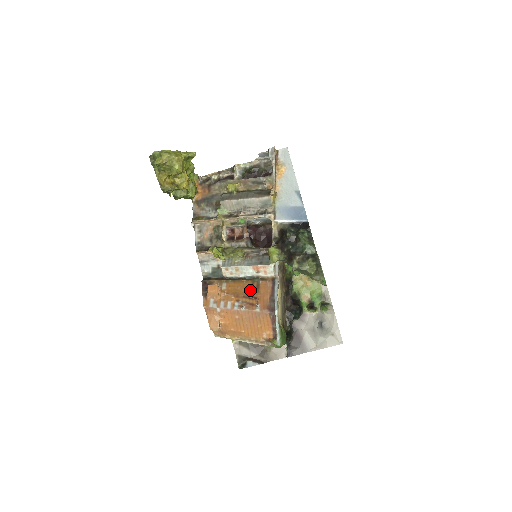
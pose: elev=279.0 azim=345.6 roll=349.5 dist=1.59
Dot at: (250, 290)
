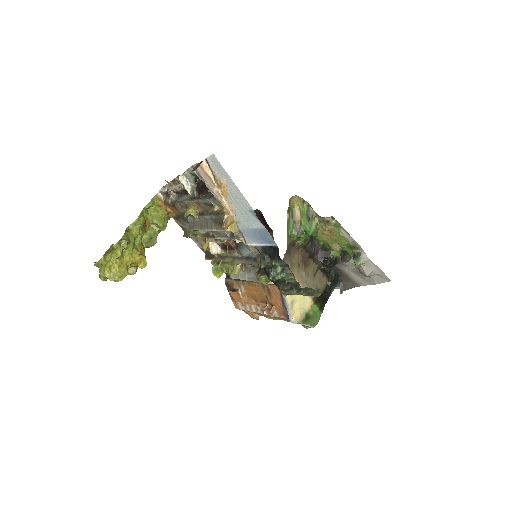
Dot at: (264, 295)
